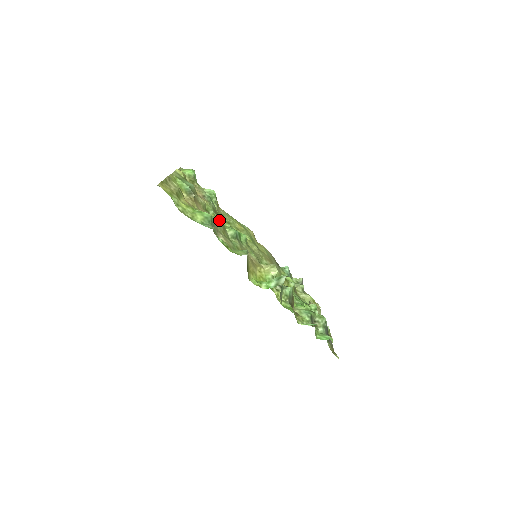
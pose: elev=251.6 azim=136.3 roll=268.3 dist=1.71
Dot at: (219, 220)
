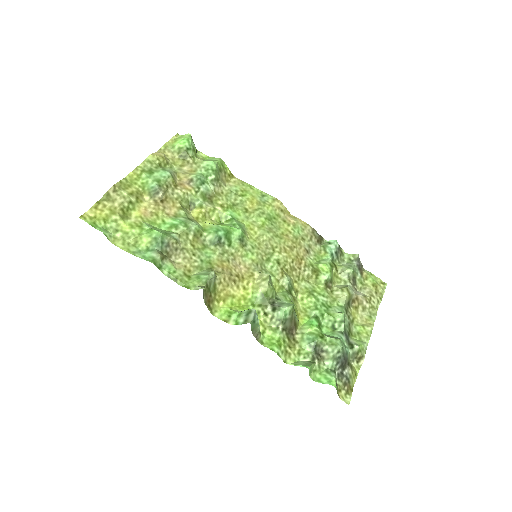
Dot at: (188, 227)
